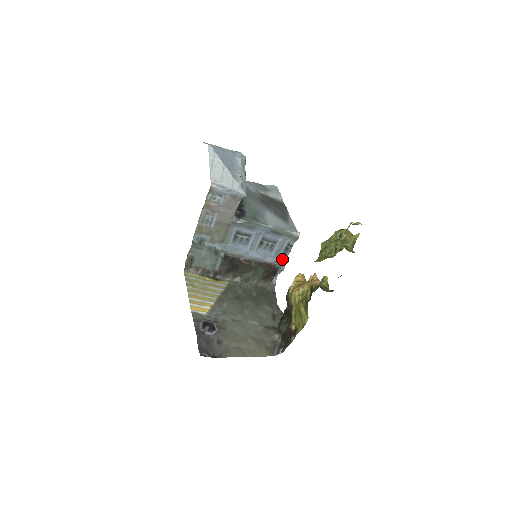
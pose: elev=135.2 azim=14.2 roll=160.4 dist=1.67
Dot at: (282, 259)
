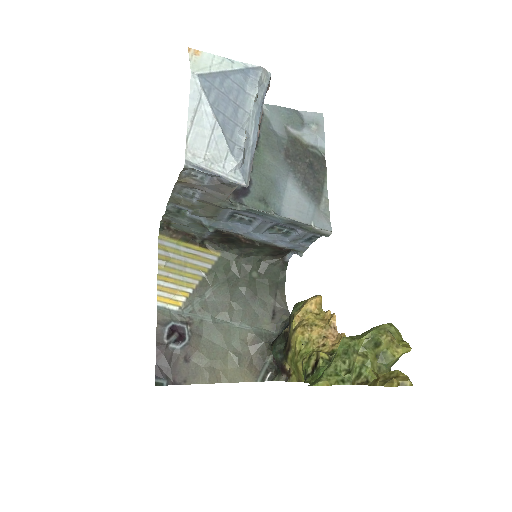
Dot at: (301, 246)
